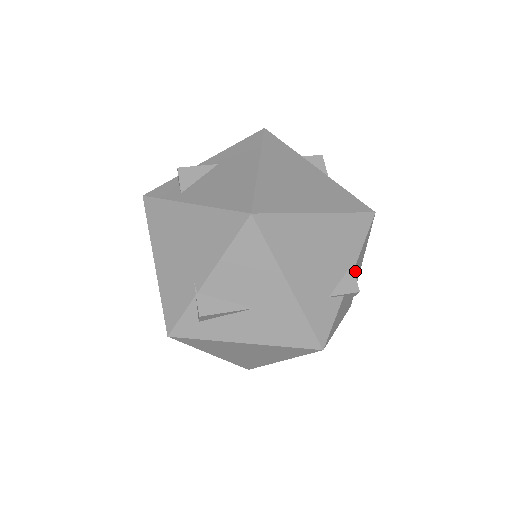
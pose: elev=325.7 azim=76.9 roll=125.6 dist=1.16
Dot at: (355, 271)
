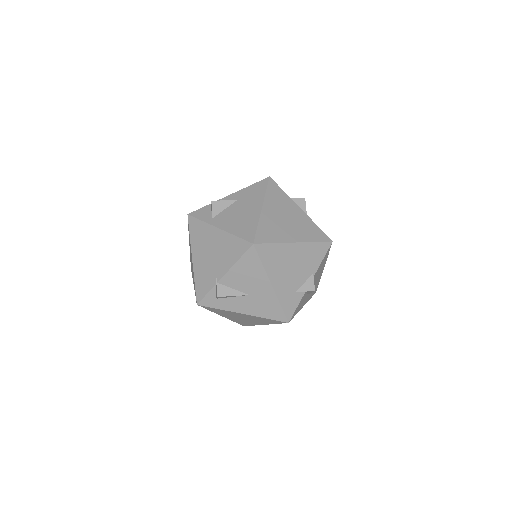
Dot at: (316, 276)
